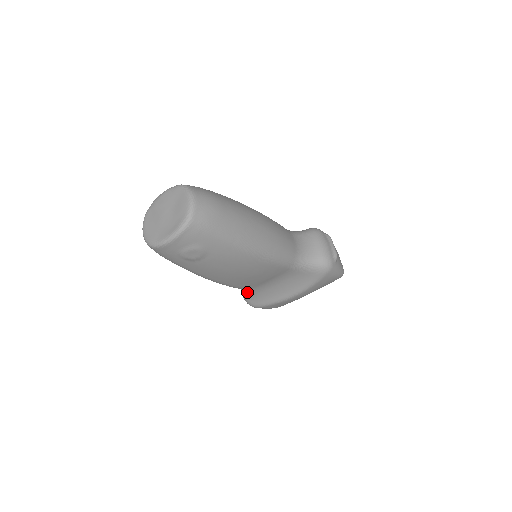
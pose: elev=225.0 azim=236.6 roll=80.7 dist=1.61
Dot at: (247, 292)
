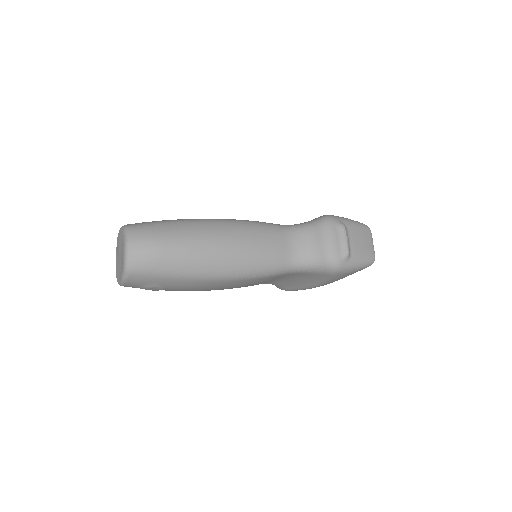
Dot at: occluded
